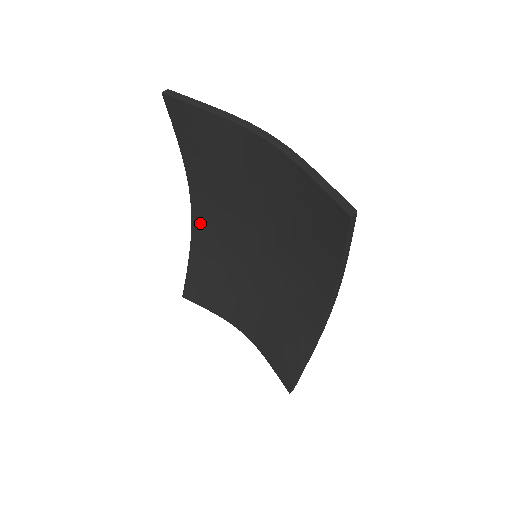
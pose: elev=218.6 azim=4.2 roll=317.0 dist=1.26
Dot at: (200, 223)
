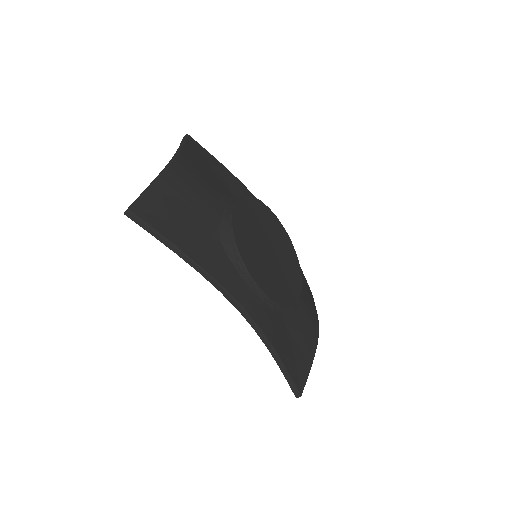
Dot at: occluded
